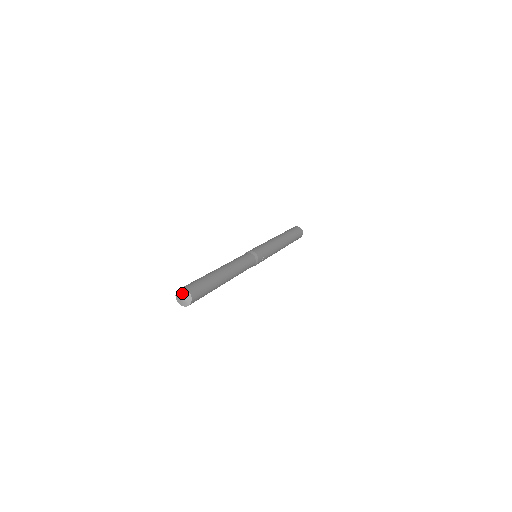
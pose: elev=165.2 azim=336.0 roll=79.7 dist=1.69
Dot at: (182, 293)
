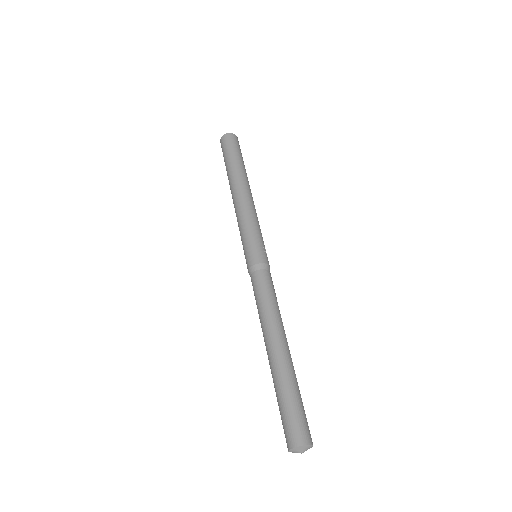
Dot at: (297, 451)
